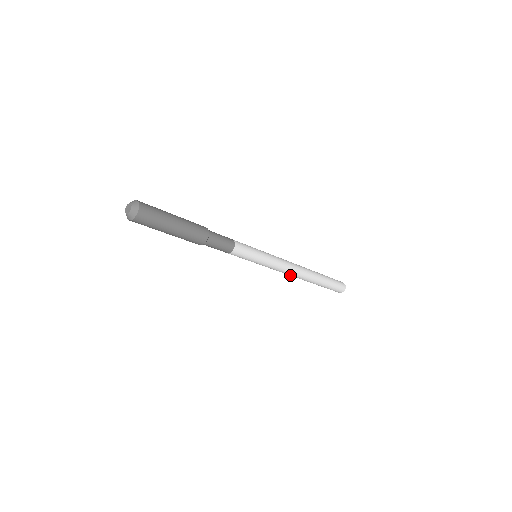
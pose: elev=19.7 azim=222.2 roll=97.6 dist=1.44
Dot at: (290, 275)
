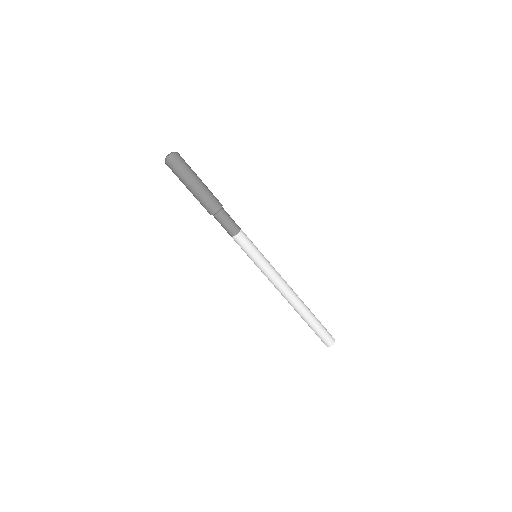
Dot at: (288, 291)
